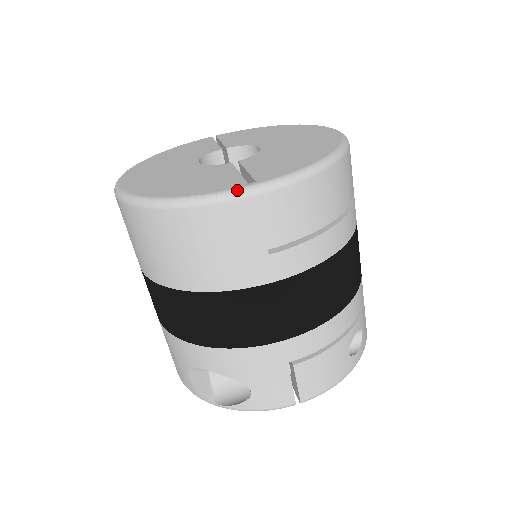
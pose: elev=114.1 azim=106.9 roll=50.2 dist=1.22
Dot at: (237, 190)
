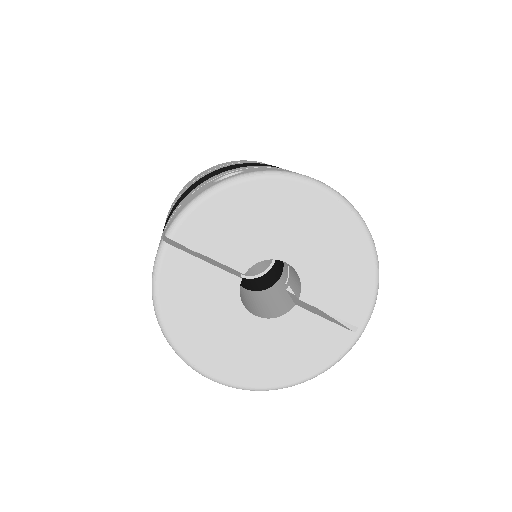
Dot at: (355, 343)
